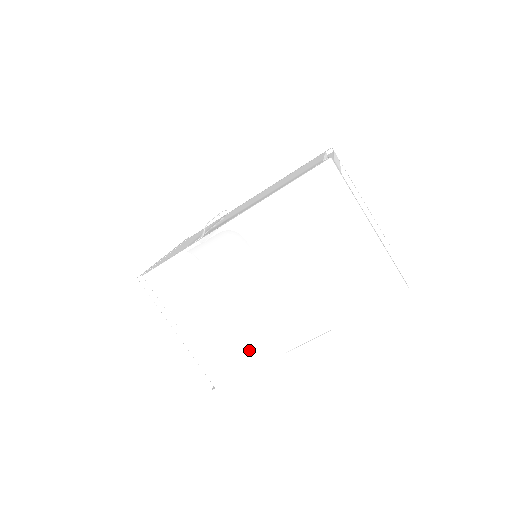
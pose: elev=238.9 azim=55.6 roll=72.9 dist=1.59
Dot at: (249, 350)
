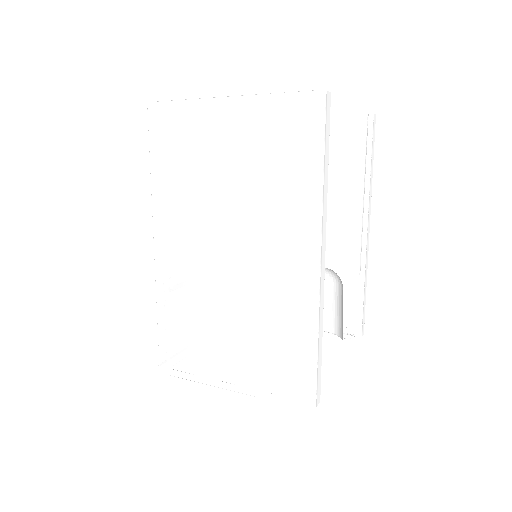
Dot at: (291, 334)
